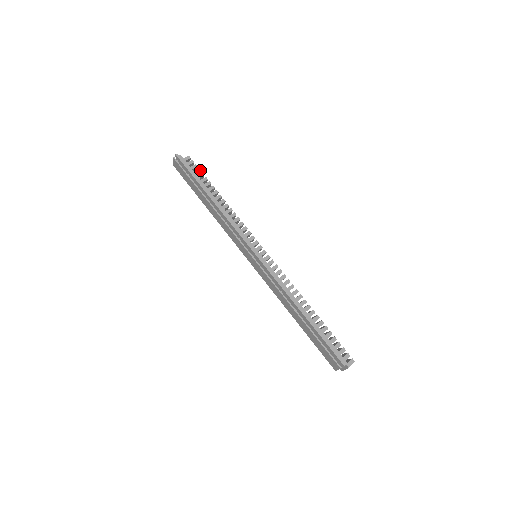
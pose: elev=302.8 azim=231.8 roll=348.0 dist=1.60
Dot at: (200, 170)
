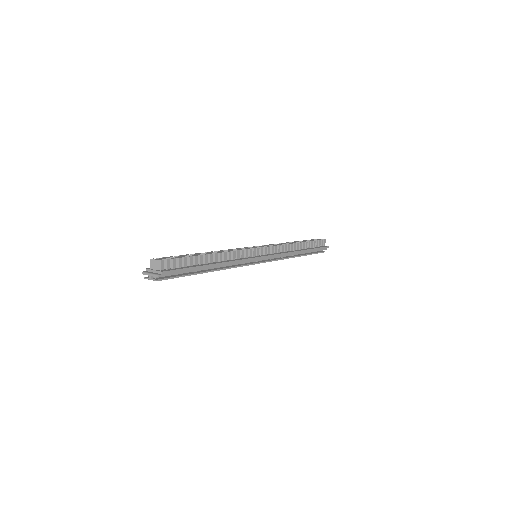
Dot at: (181, 258)
